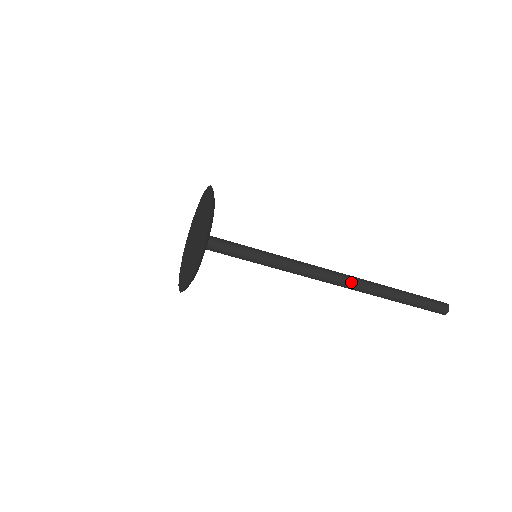
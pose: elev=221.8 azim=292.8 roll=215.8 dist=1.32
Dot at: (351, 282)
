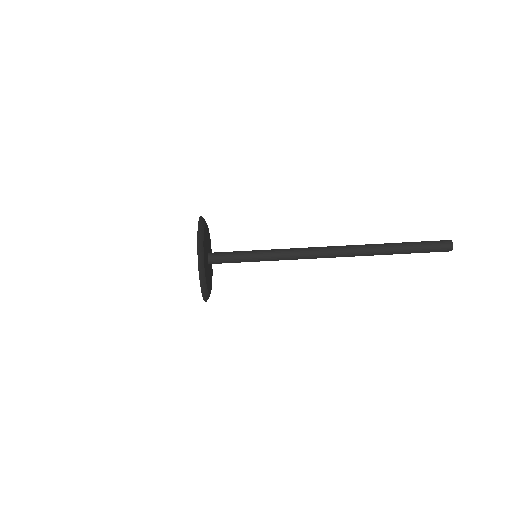
Dot at: (343, 246)
